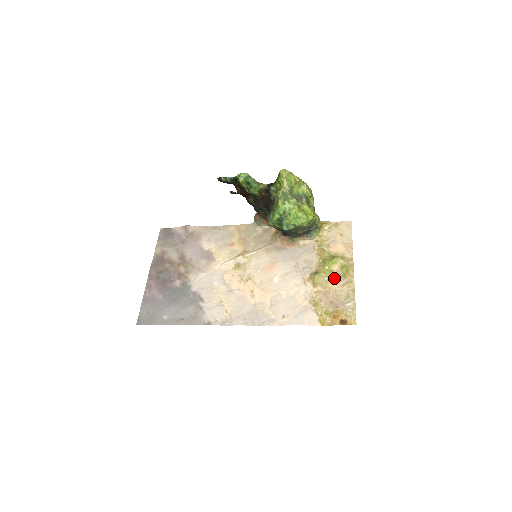
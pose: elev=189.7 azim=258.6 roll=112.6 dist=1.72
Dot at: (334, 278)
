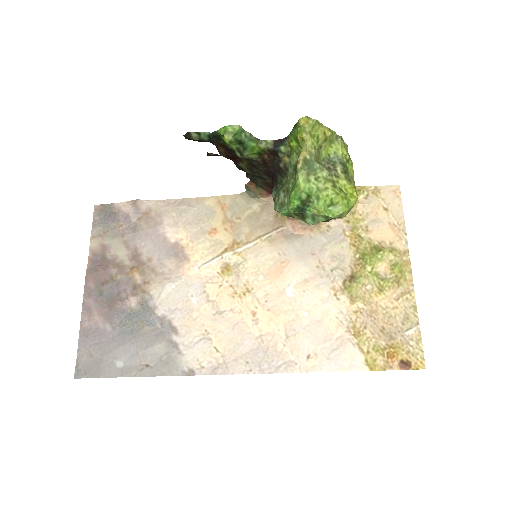
Dot at: (382, 286)
